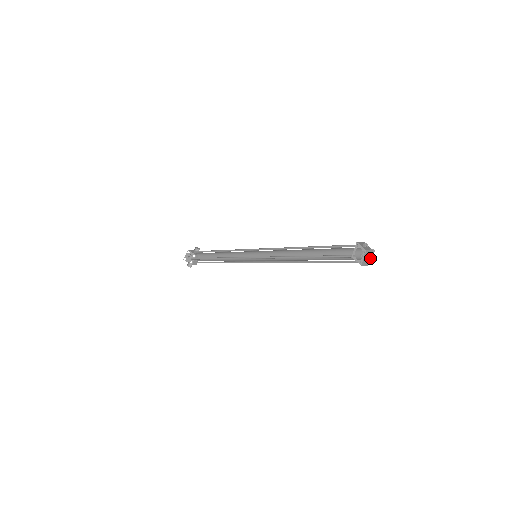
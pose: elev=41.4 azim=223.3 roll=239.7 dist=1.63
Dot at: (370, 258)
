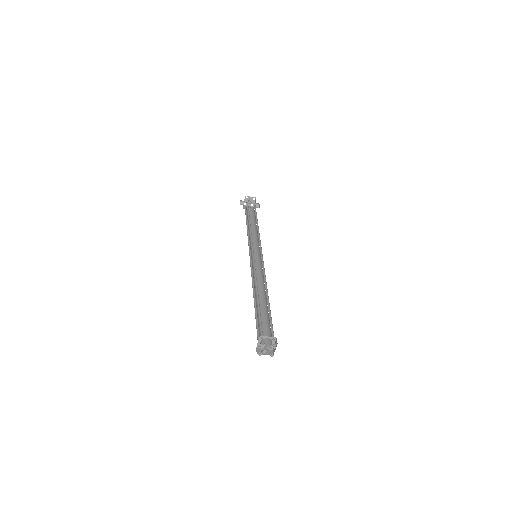
Dot at: (265, 354)
